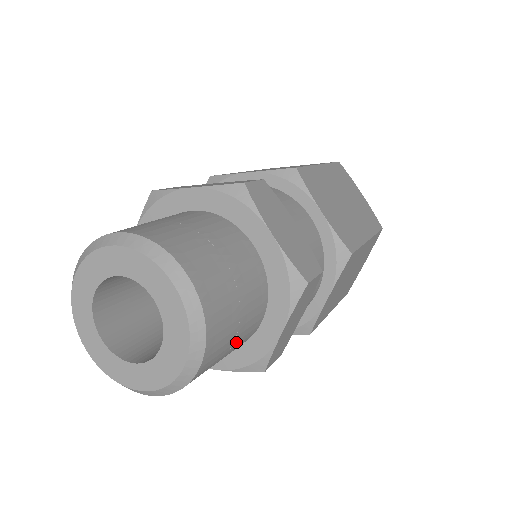
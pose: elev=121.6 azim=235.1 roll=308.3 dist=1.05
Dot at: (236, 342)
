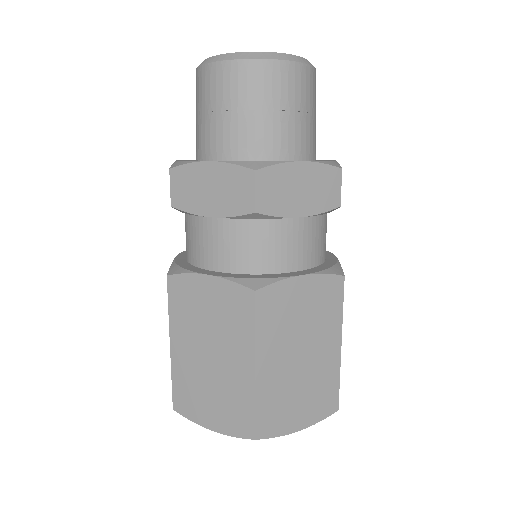
Dot at: occluded
